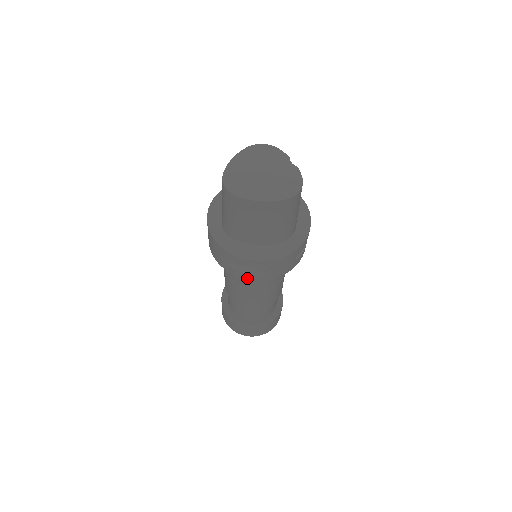
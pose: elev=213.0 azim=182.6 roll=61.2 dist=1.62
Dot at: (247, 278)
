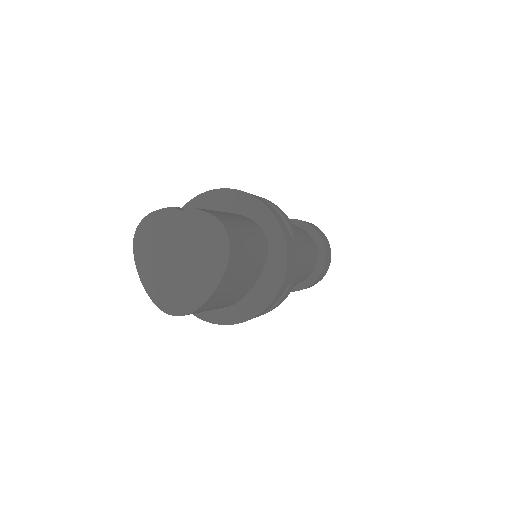
Dot at: (281, 302)
